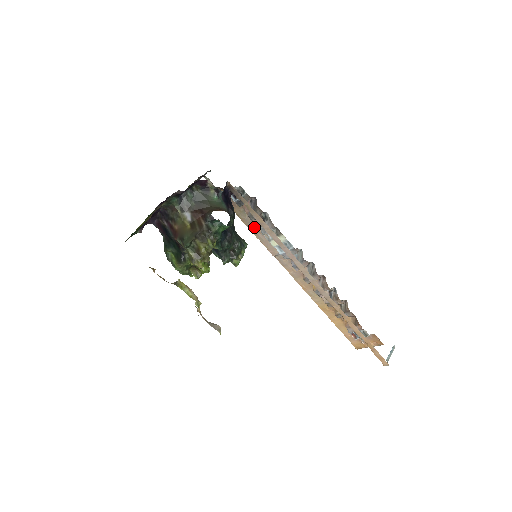
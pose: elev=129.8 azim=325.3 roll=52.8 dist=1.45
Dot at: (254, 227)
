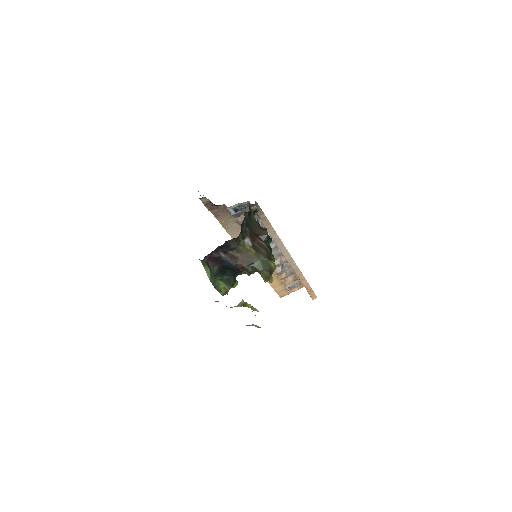
Dot at: (236, 232)
